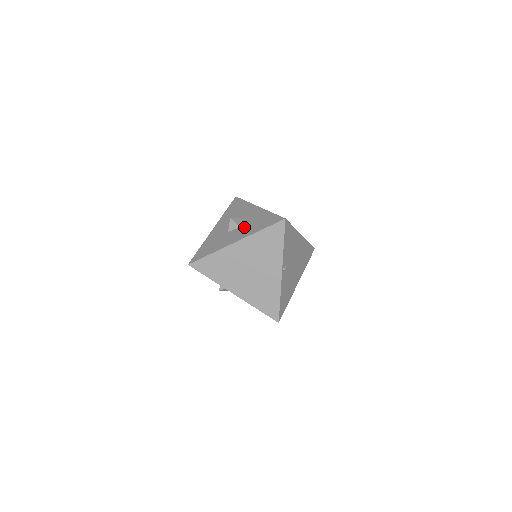
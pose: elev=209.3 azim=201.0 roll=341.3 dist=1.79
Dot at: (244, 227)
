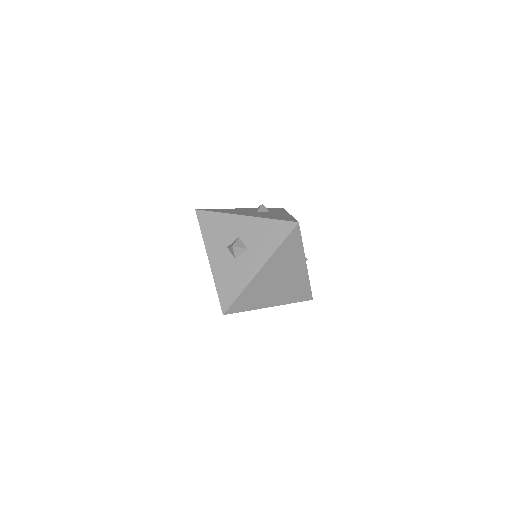
Dot at: (253, 248)
